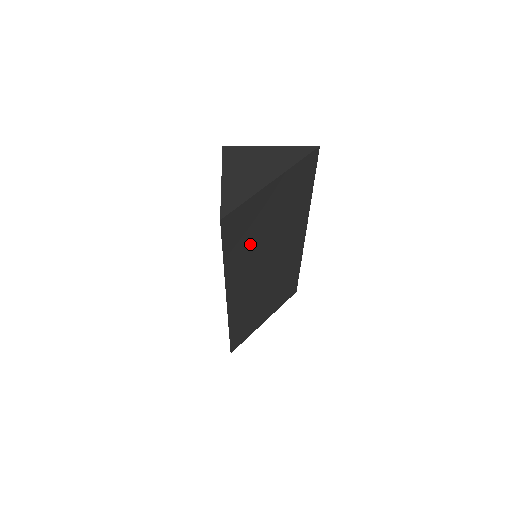
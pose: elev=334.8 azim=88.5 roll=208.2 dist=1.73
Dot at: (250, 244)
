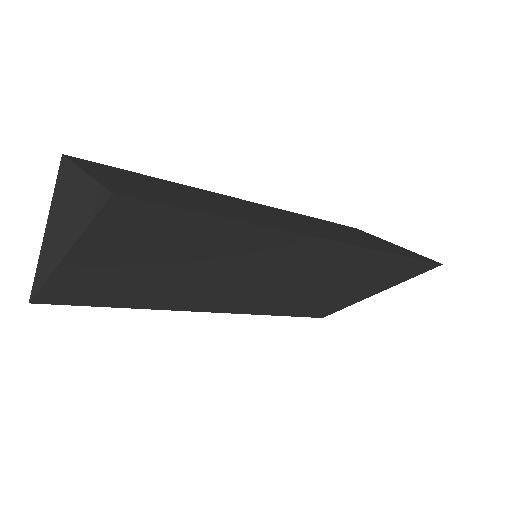
Dot at: (154, 289)
